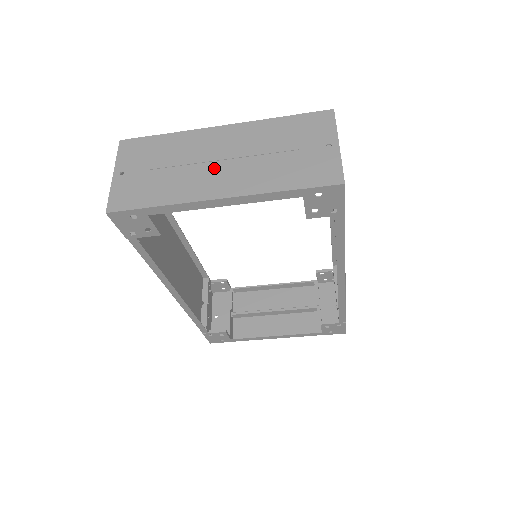
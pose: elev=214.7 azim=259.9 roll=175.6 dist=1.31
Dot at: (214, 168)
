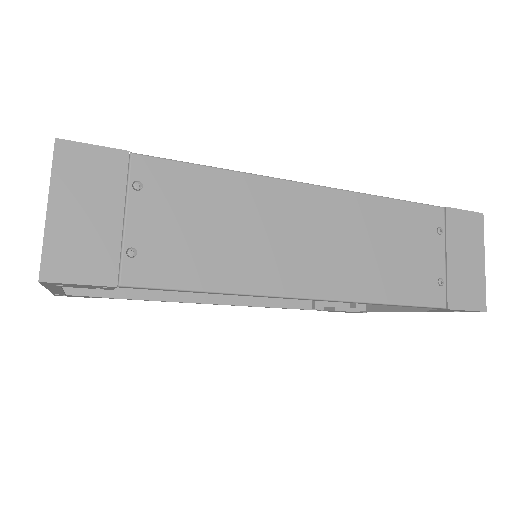
Dot at: occluded
